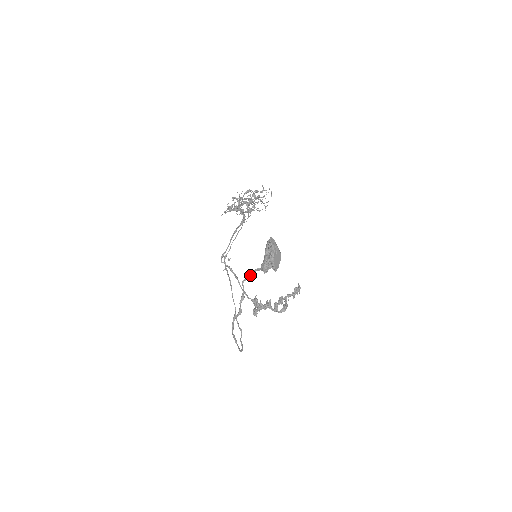
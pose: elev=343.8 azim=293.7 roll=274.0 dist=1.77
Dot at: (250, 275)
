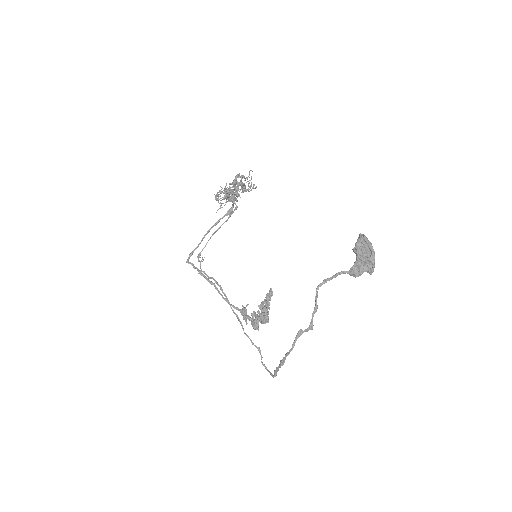
Dot at: (329, 279)
